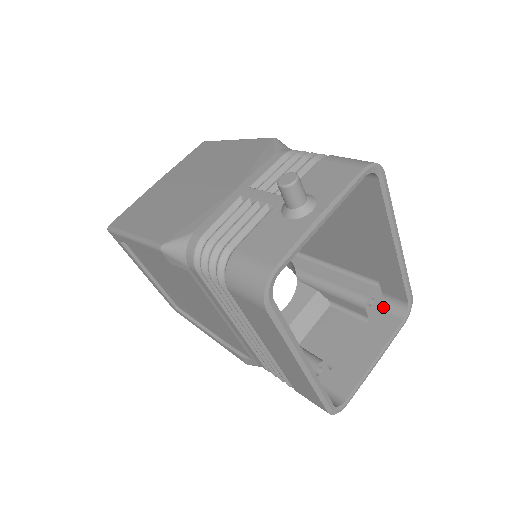
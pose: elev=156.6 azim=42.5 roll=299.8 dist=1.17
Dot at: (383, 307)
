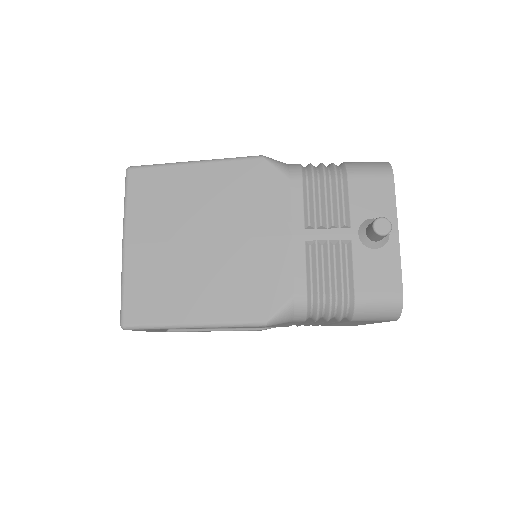
Dot at: occluded
